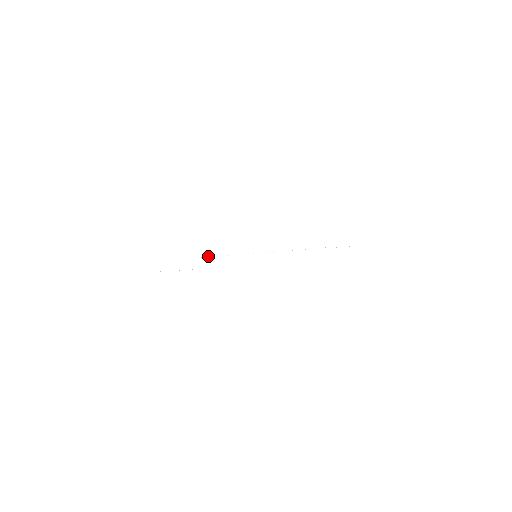
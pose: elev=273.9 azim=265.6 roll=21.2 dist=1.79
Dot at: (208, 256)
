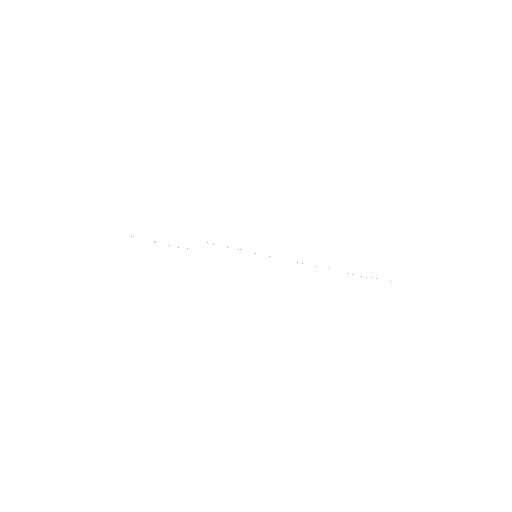
Dot at: occluded
